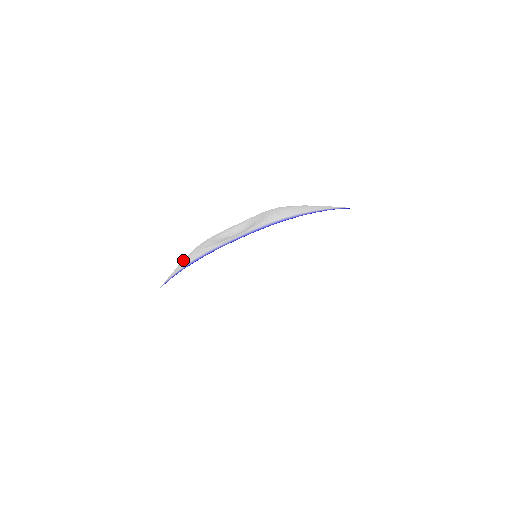
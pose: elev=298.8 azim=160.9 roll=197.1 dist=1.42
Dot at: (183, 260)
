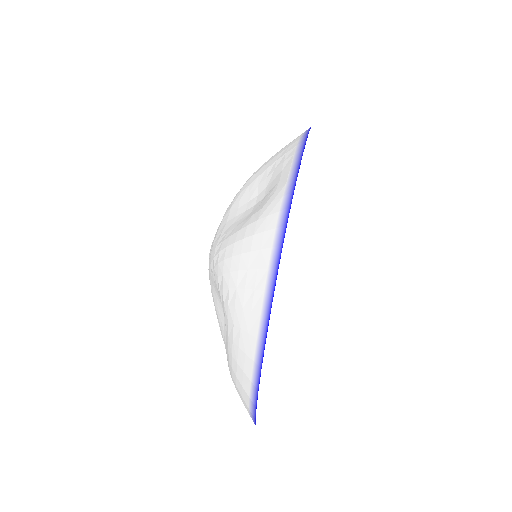
Dot at: (242, 258)
